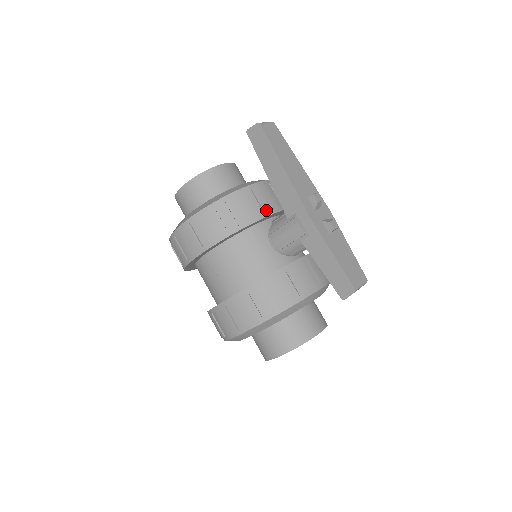
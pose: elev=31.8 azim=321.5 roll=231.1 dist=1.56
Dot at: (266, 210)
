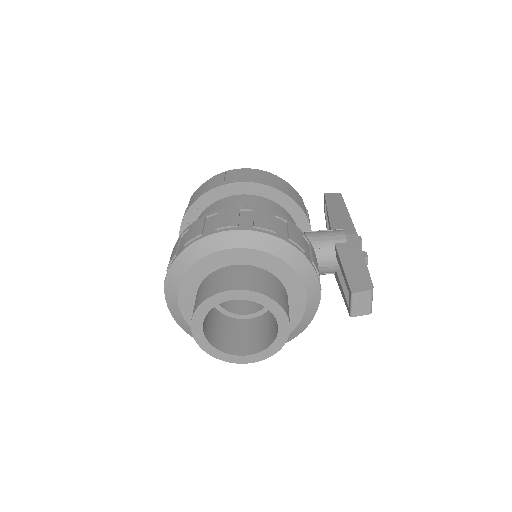
Dot at: occluded
